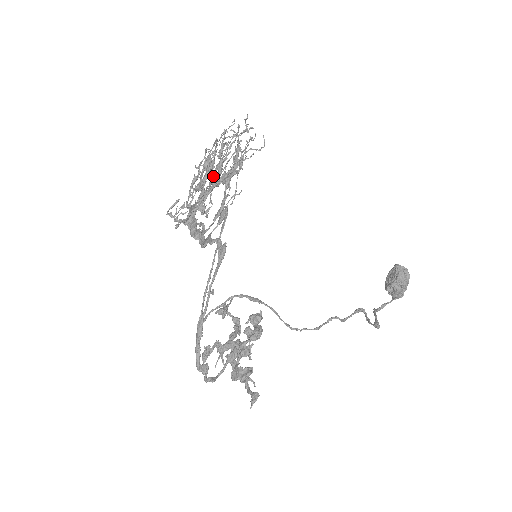
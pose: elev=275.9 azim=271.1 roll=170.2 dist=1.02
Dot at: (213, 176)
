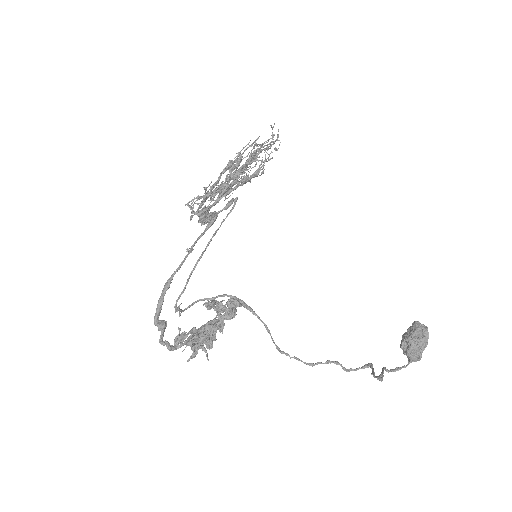
Dot at: occluded
